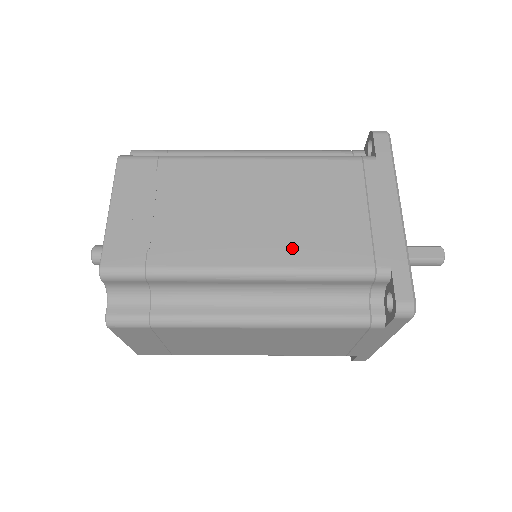
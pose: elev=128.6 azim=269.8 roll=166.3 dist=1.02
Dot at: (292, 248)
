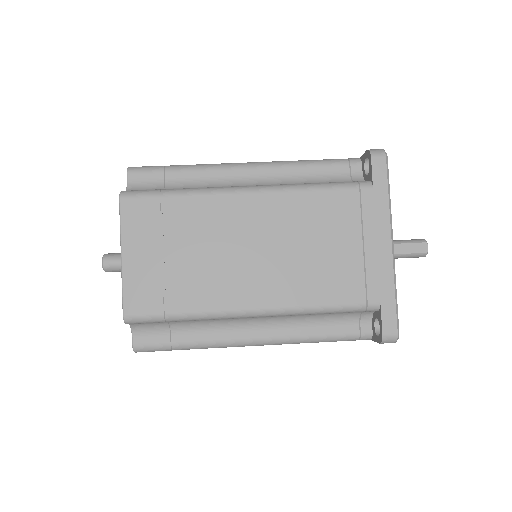
Dot at: (294, 288)
